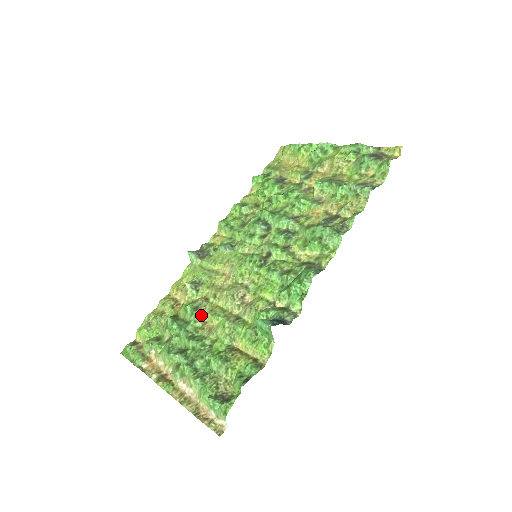
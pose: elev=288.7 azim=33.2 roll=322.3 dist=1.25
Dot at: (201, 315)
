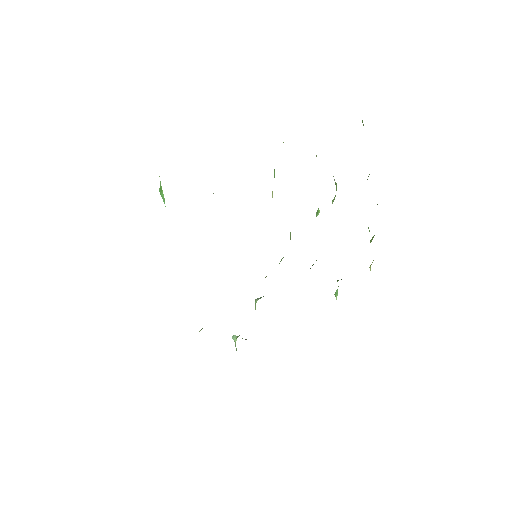
Dot at: occluded
